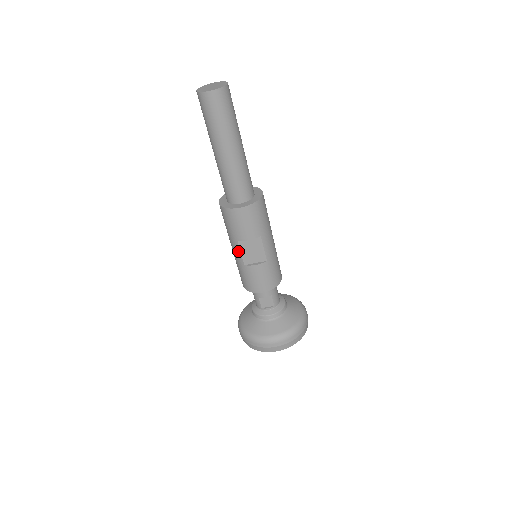
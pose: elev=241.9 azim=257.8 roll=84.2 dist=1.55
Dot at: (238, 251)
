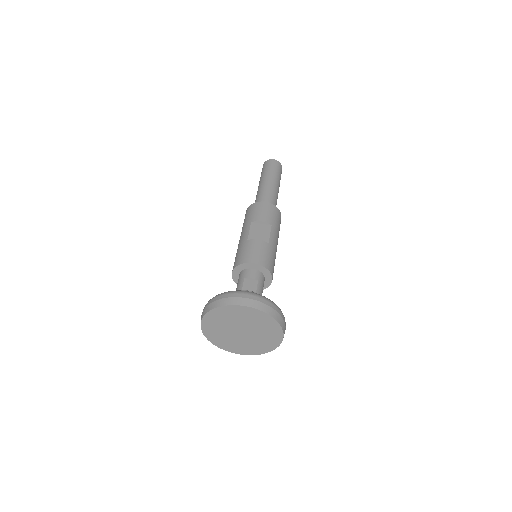
Dot at: (247, 231)
